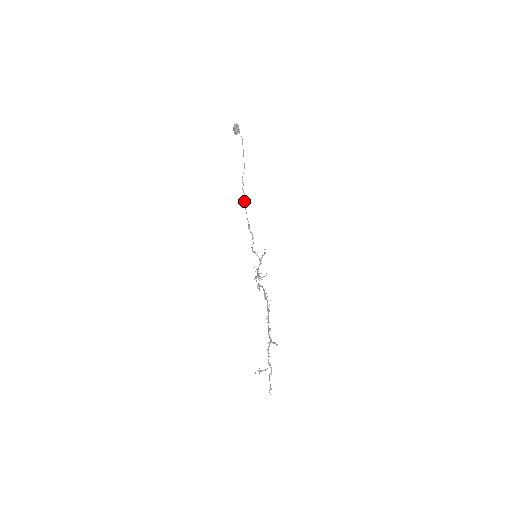
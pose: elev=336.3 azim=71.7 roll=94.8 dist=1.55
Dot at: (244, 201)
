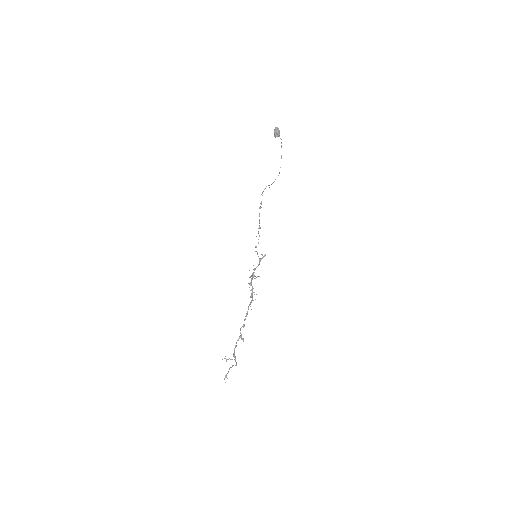
Dot at: (260, 203)
